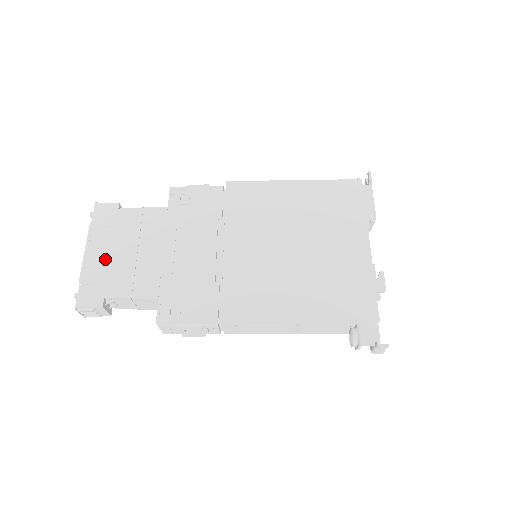
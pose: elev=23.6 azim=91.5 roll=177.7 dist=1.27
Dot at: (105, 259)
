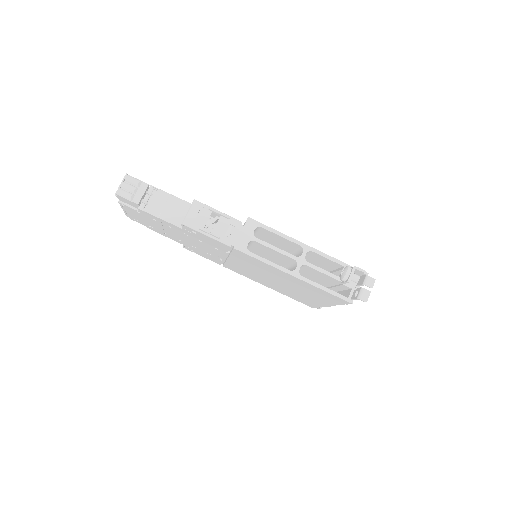
Dot at: occluded
